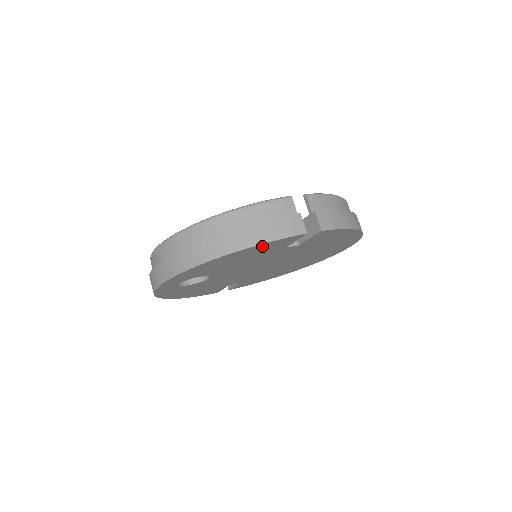
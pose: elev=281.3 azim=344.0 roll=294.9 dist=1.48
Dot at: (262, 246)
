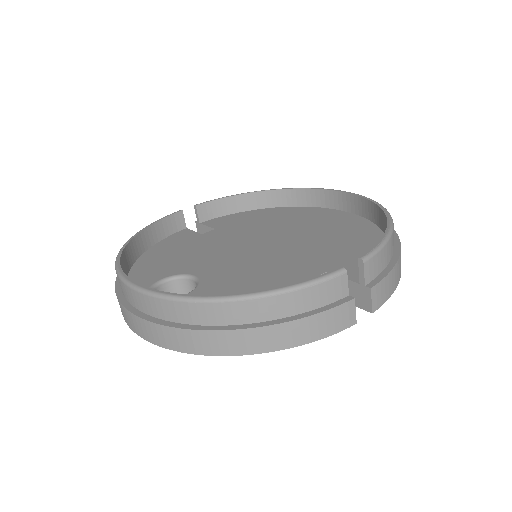
Dot at: occluded
